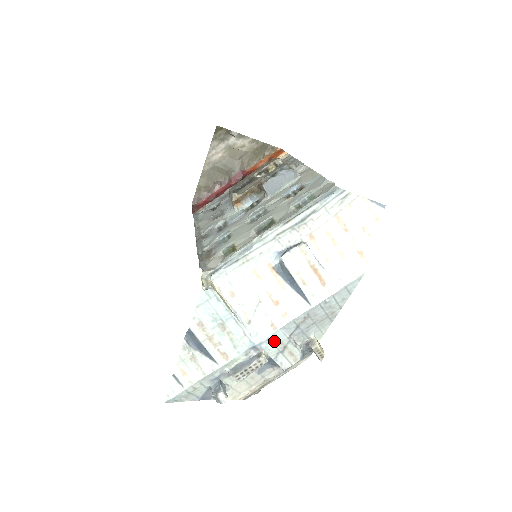
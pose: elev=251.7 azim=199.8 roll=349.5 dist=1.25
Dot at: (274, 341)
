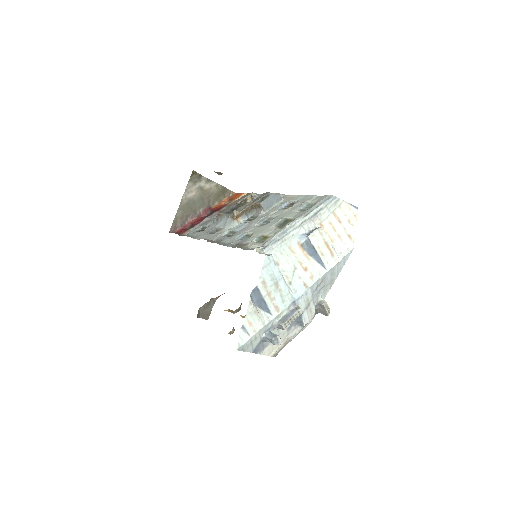
Dot at: (305, 298)
